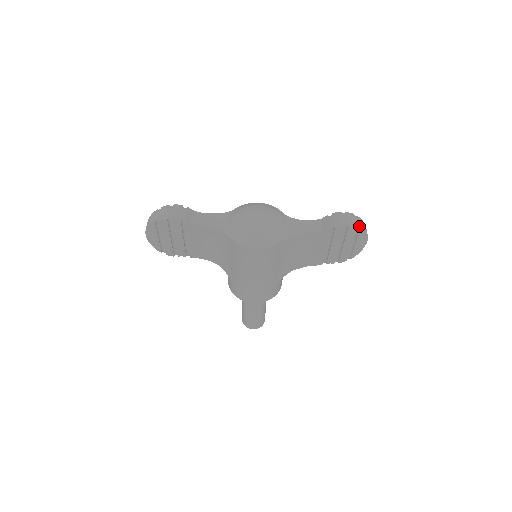
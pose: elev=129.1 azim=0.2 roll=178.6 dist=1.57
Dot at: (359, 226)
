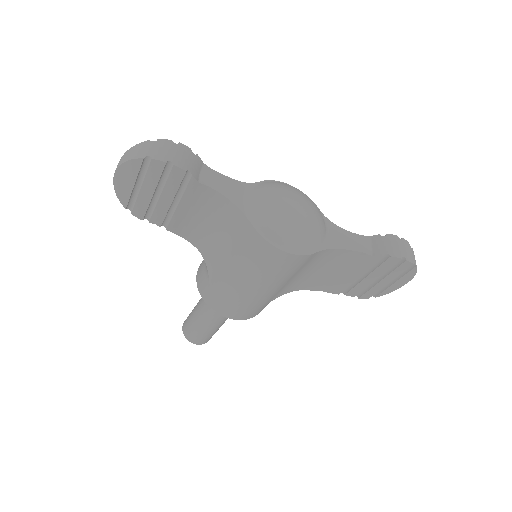
Dot at: (415, 262)
